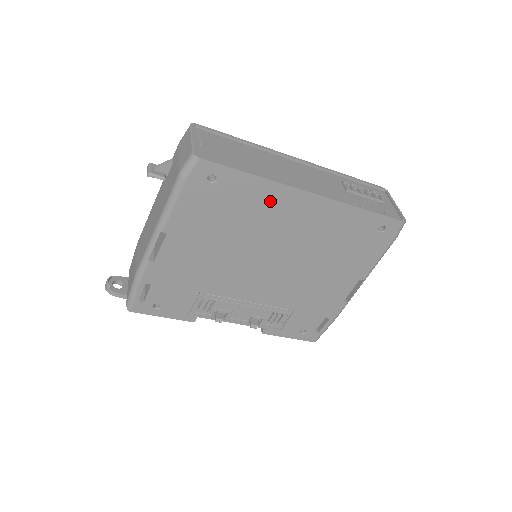
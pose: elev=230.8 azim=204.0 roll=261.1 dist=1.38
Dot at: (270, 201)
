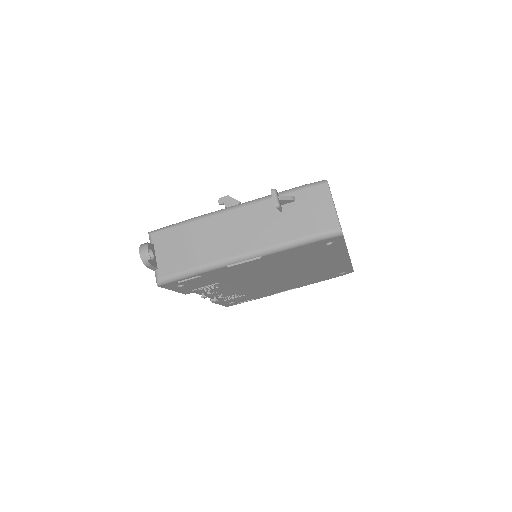
Dot at: (330, 256)
